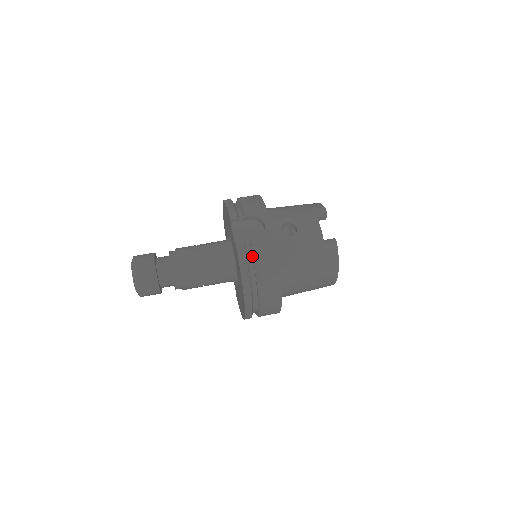
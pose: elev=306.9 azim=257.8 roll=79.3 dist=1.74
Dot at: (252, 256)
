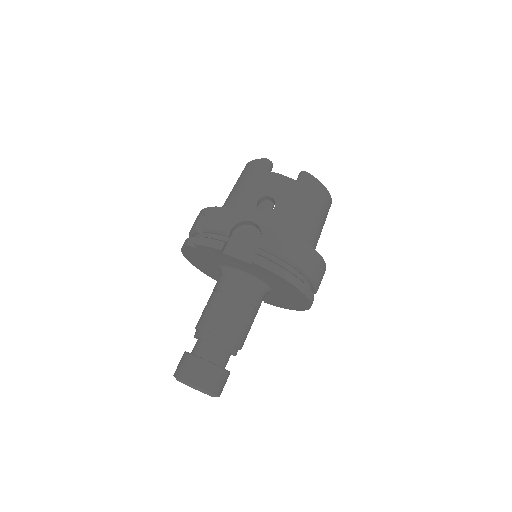
Dot at: (273, 256)
